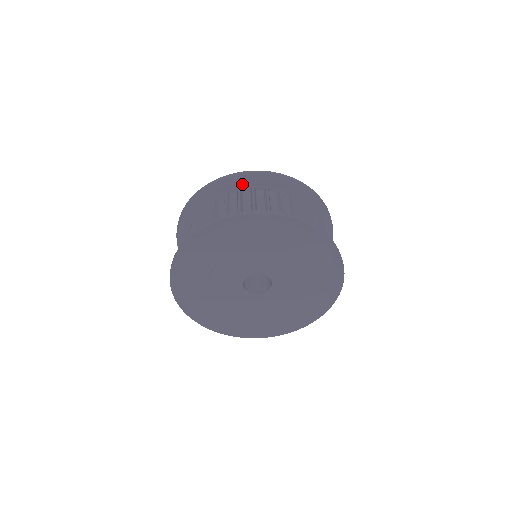
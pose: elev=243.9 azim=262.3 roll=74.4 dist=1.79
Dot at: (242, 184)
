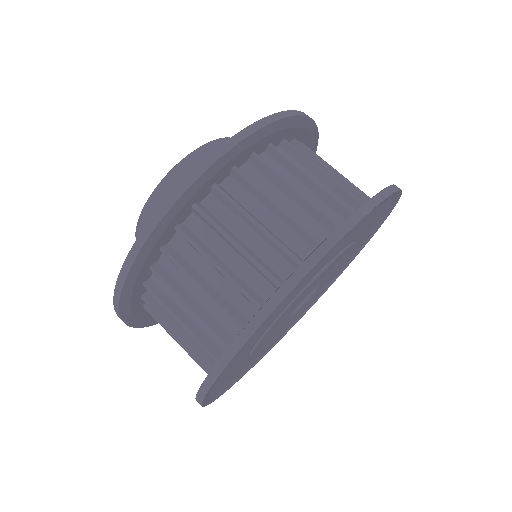
Dot at: (147, 264)
